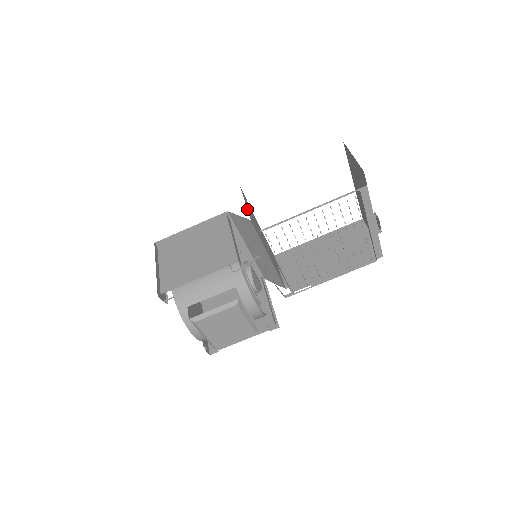
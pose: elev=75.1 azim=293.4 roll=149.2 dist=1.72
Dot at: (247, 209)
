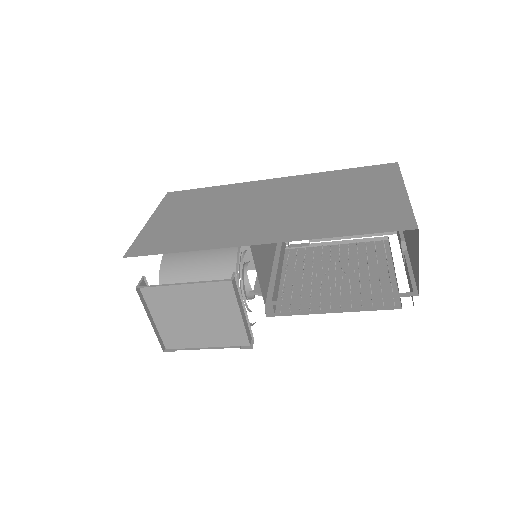
Dot at: (260, 287)
